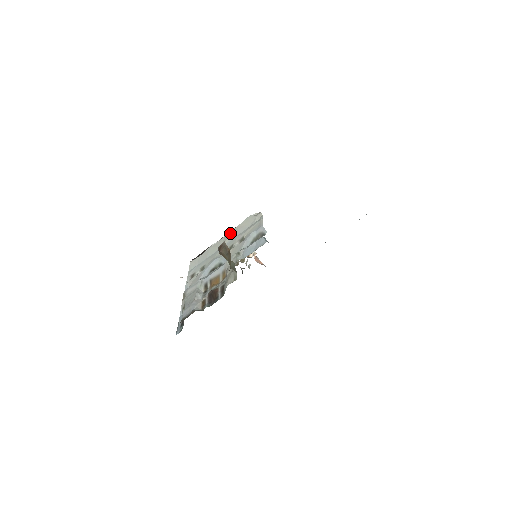
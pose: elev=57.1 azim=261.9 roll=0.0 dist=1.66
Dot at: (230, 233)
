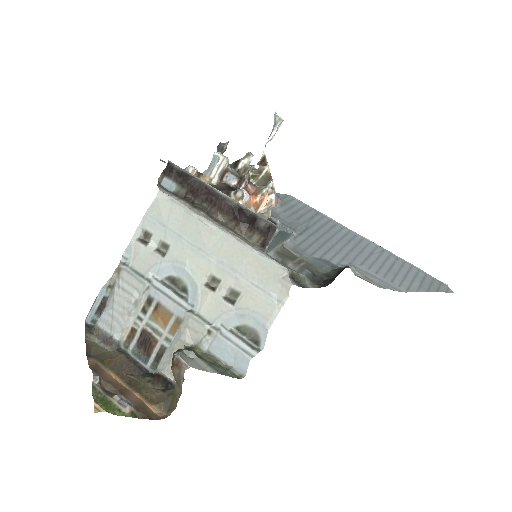
Dot at: (232, 247)
